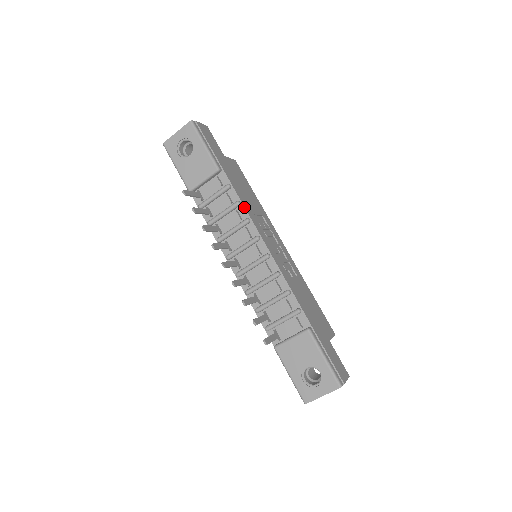
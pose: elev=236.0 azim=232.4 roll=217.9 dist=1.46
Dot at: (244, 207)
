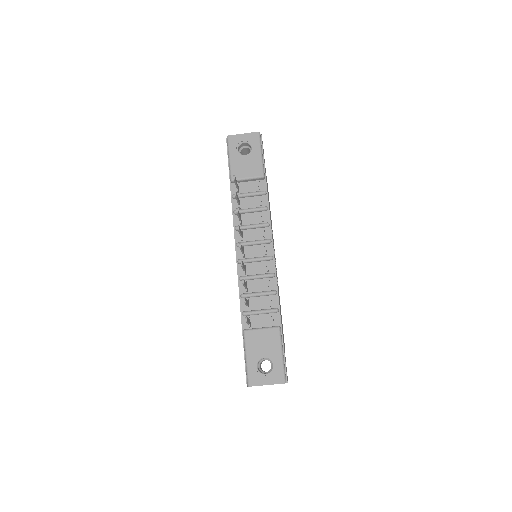
Dot at: (269, 213)
